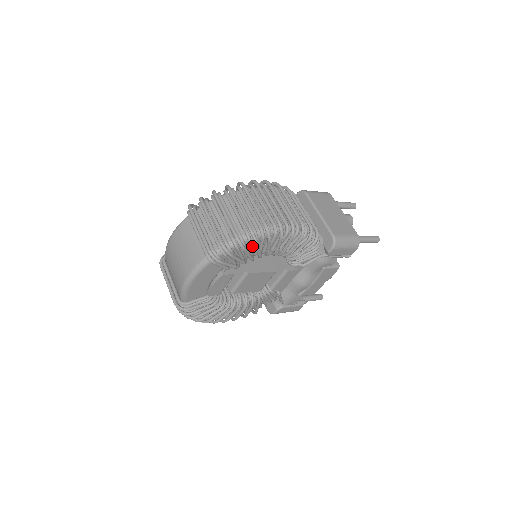
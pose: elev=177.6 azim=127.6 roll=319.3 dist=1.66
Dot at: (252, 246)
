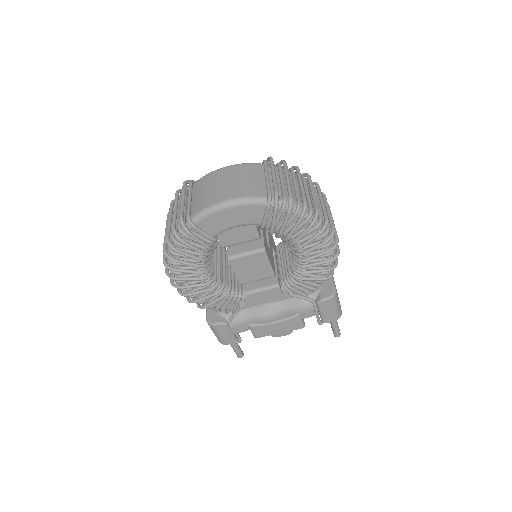
Dot at: (299, 227)
